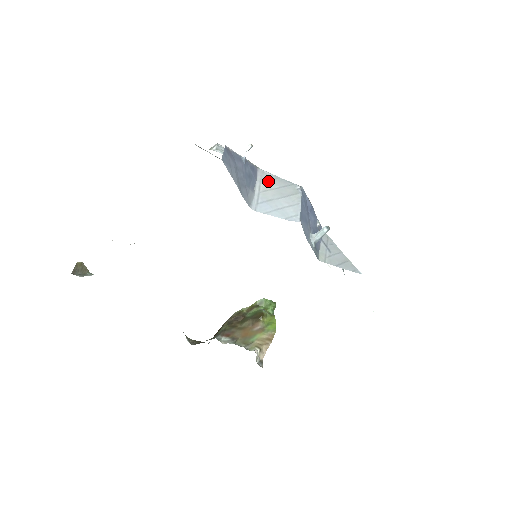
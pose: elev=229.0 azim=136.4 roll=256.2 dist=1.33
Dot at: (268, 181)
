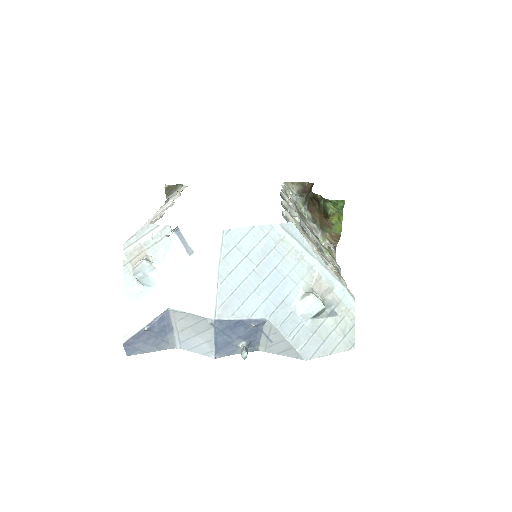
Dot at: (181, 321)
